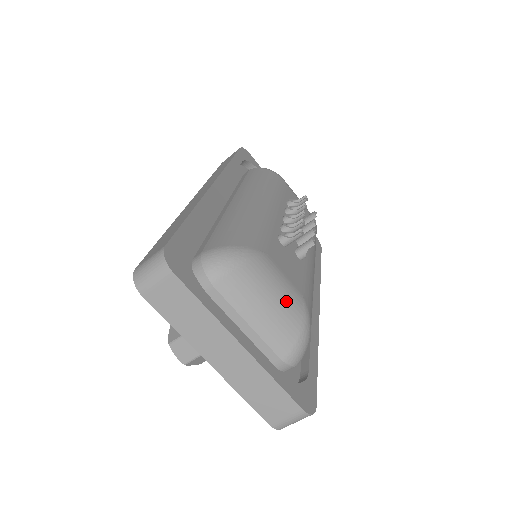
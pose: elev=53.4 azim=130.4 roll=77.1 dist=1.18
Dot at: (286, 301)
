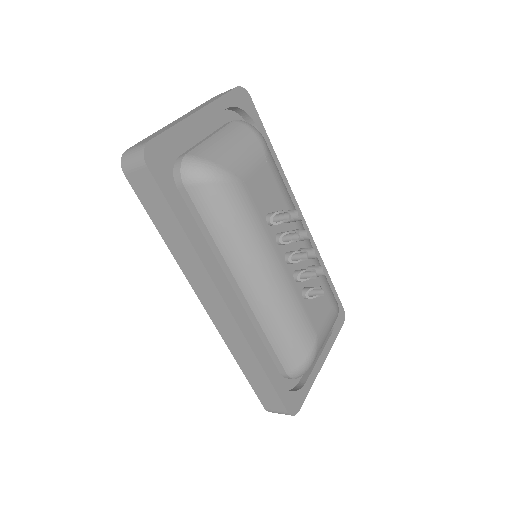
Dot at: (331, 327)
